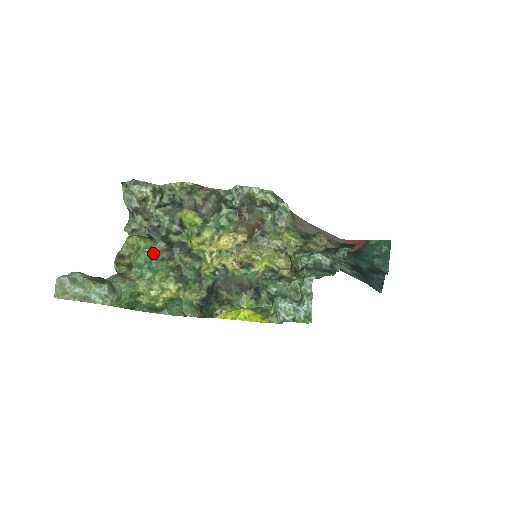
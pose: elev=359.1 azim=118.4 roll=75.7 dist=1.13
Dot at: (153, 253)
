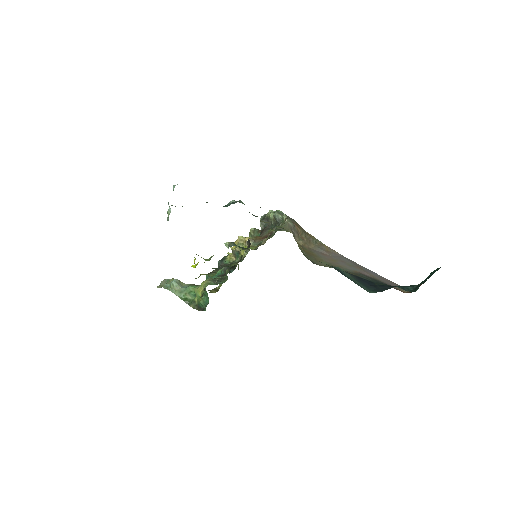
Dot at: occluded
